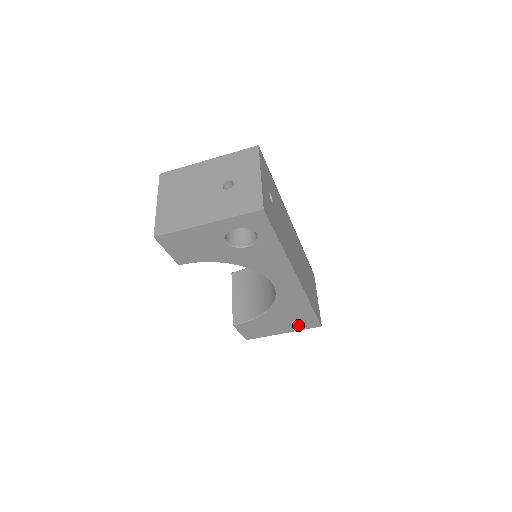
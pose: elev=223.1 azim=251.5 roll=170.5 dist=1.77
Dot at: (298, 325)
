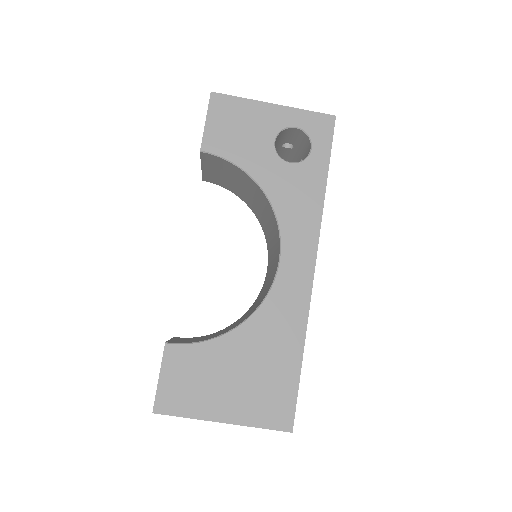
Dot at: (259, 405)
